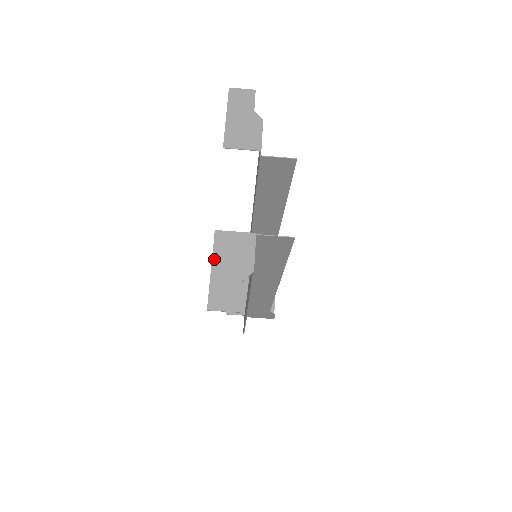
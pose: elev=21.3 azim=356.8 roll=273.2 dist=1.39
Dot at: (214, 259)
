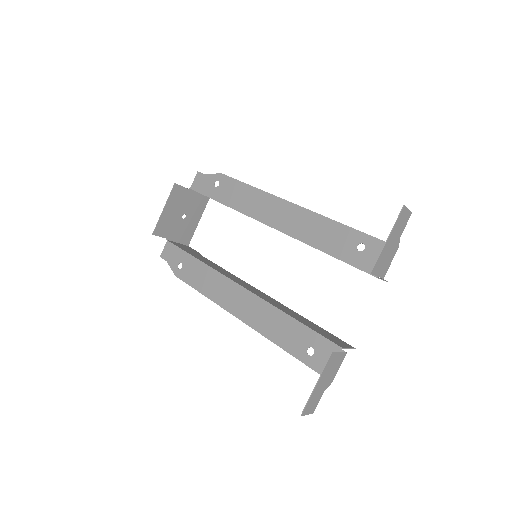
Dot at: (321, 377)
